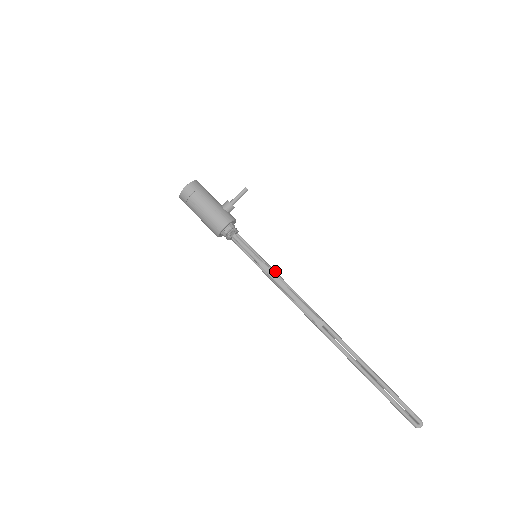
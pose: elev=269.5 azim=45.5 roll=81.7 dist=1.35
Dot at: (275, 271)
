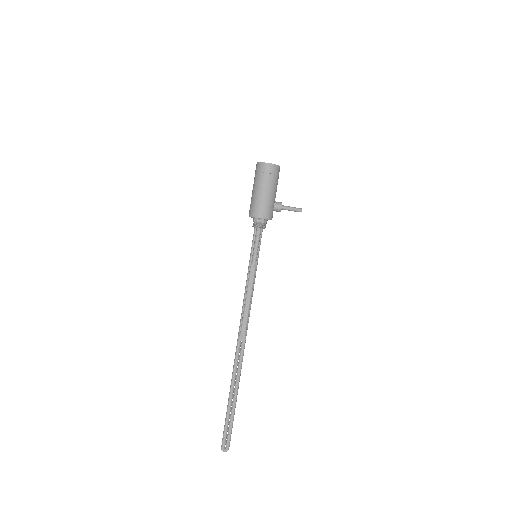
Dot at: occluded
